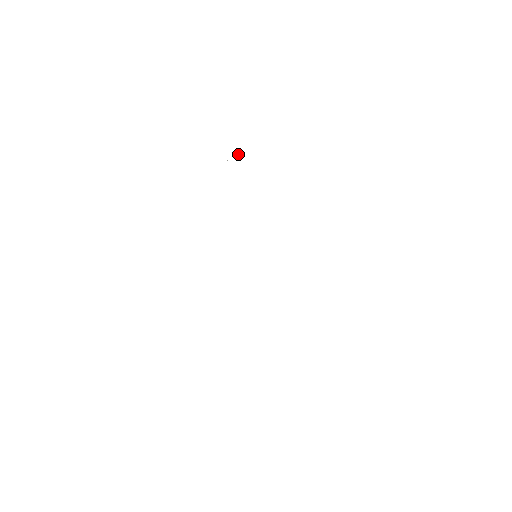
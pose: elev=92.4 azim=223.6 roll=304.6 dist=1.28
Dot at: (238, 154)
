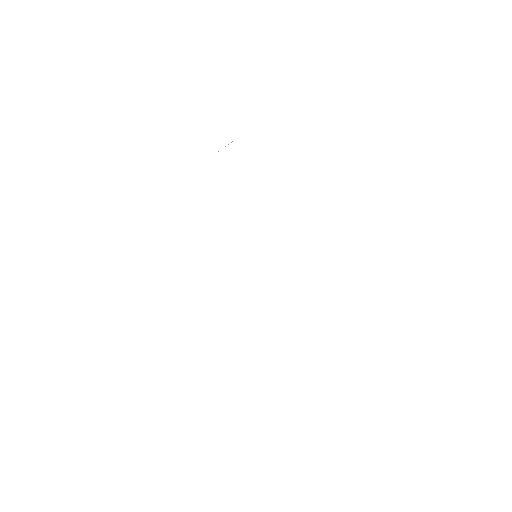
Dot at: (231, 142)
